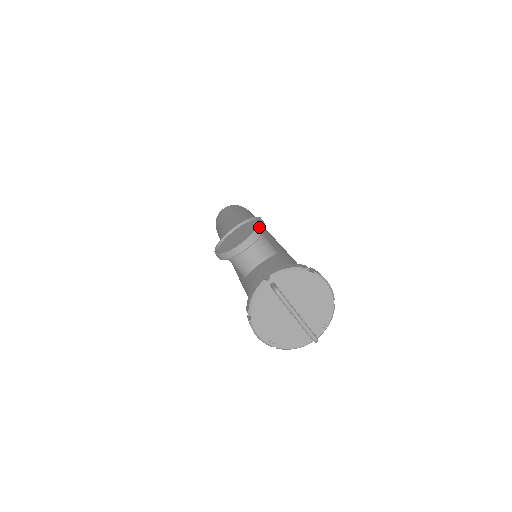
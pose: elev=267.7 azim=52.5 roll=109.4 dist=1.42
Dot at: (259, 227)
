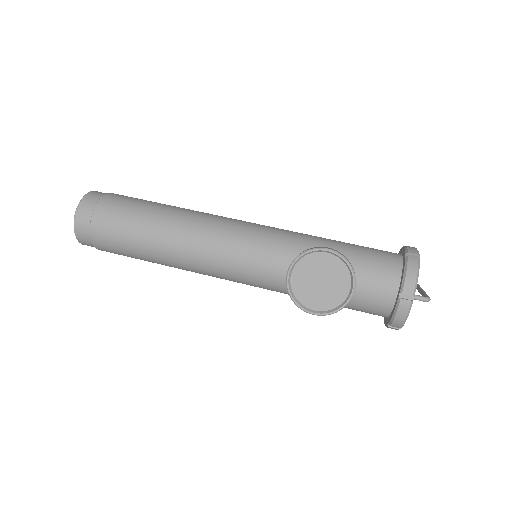
Dot at: (349, 262)
